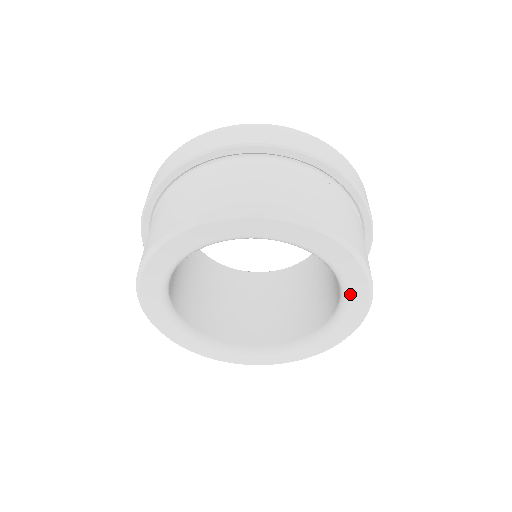
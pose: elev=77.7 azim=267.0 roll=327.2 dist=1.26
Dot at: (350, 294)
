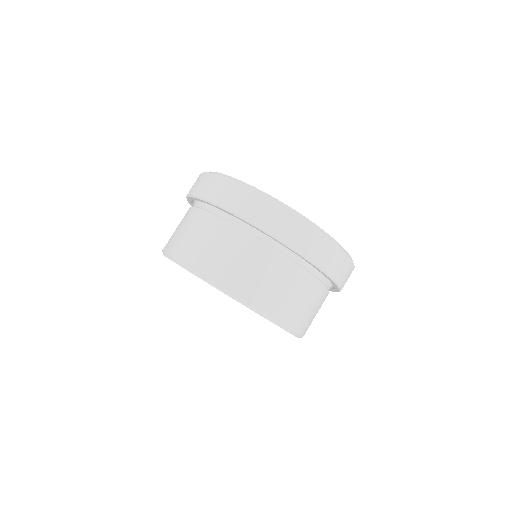
Dot at: occluded
